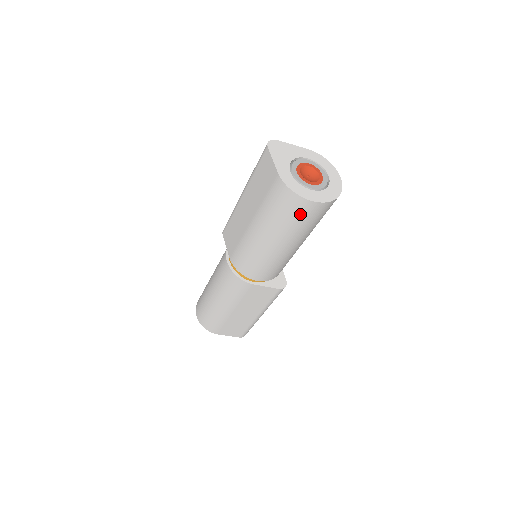
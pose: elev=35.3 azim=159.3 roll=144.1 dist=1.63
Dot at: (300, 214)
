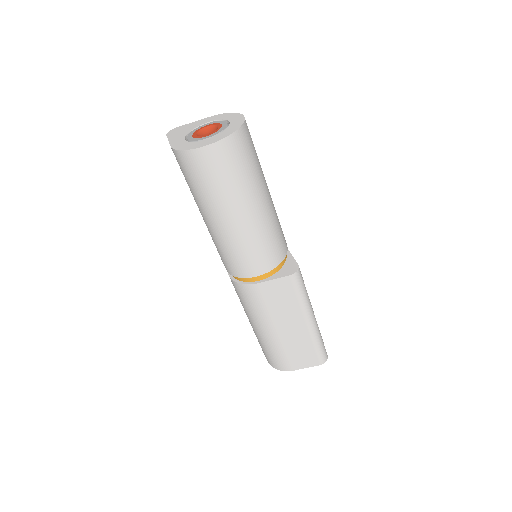
Dot at: (209, 169)
